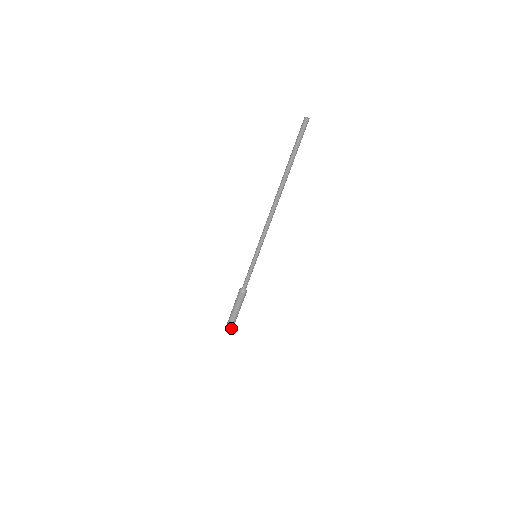
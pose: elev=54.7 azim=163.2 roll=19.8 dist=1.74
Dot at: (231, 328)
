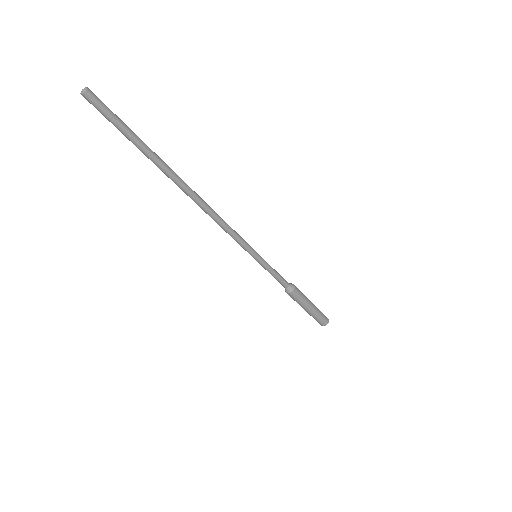
Dot at: (319, 322)
